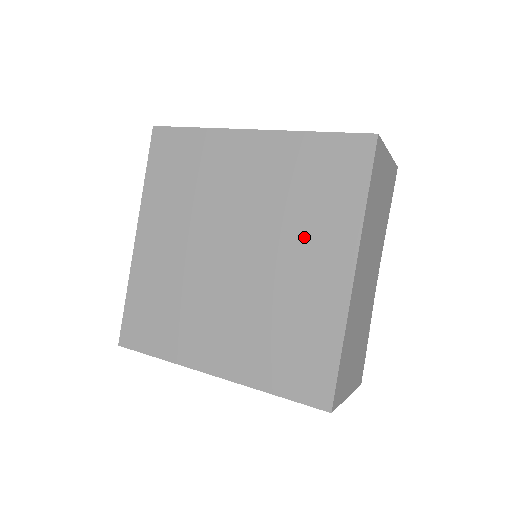
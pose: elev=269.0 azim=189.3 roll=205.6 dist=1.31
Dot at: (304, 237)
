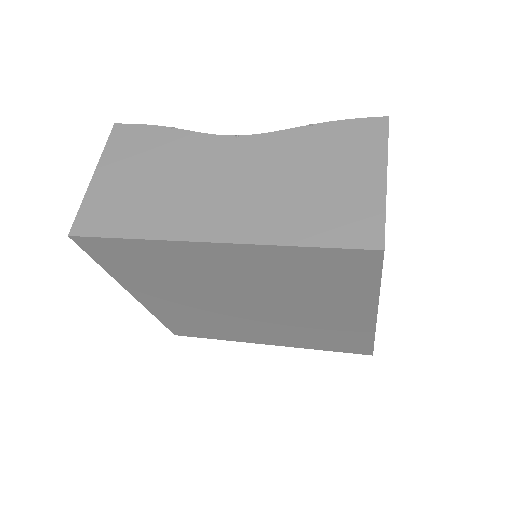
Dot at: (318, 302)
